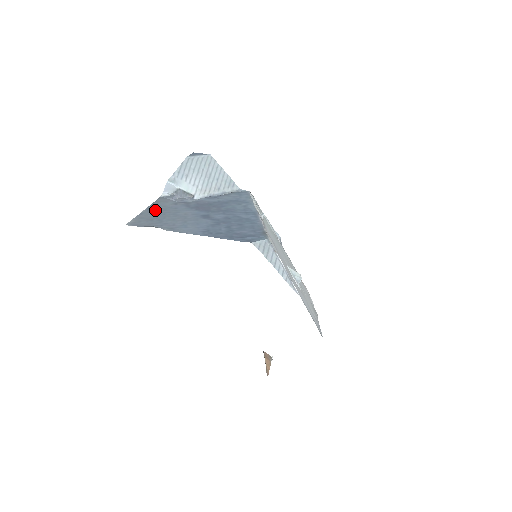
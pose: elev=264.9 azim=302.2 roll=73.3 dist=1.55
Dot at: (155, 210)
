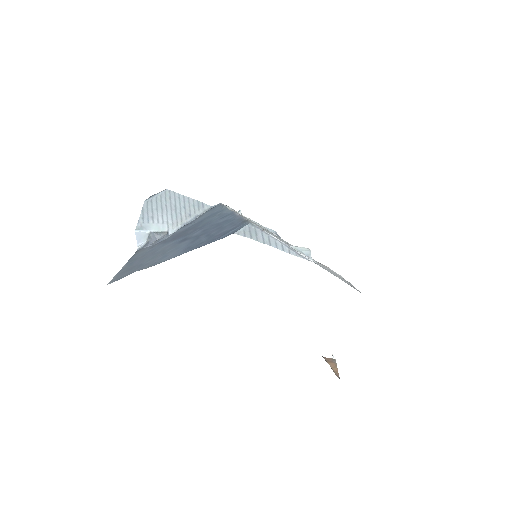
Dot at: (134, 261)
